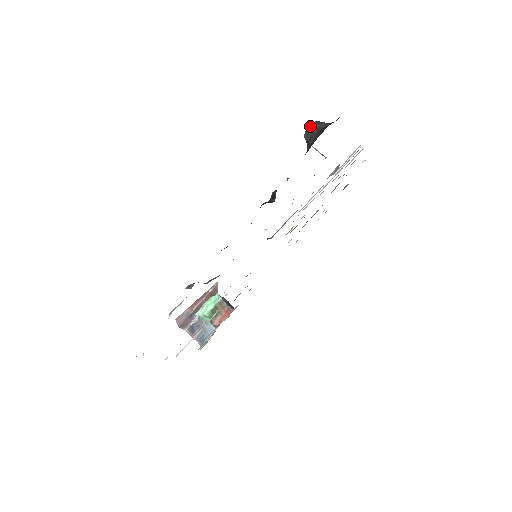
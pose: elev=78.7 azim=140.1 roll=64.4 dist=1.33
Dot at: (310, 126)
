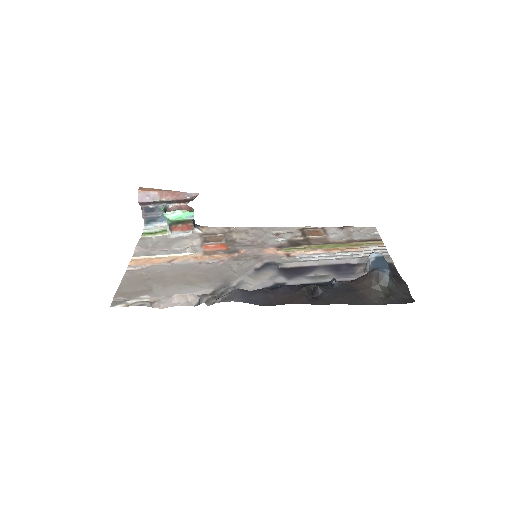
Dot at: (384, 271)
